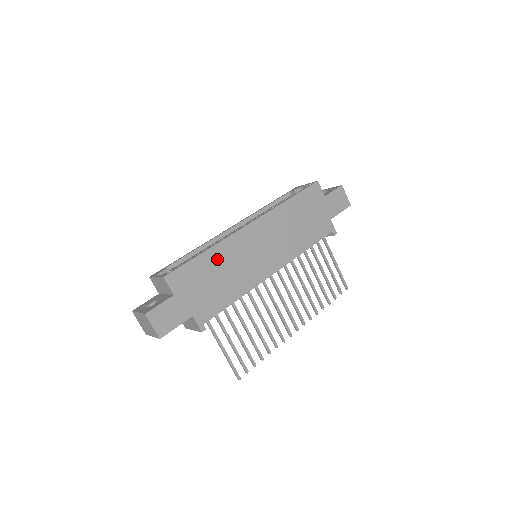
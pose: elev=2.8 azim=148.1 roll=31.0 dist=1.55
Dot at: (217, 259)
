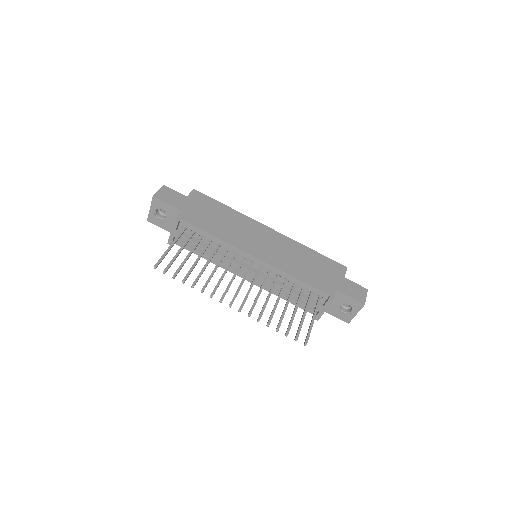
Dot at: (230, 215)
